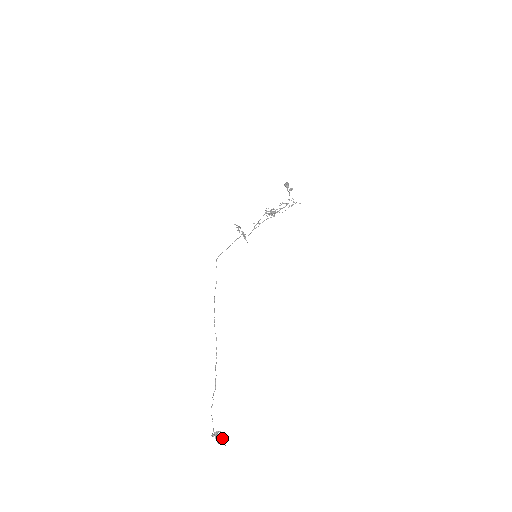
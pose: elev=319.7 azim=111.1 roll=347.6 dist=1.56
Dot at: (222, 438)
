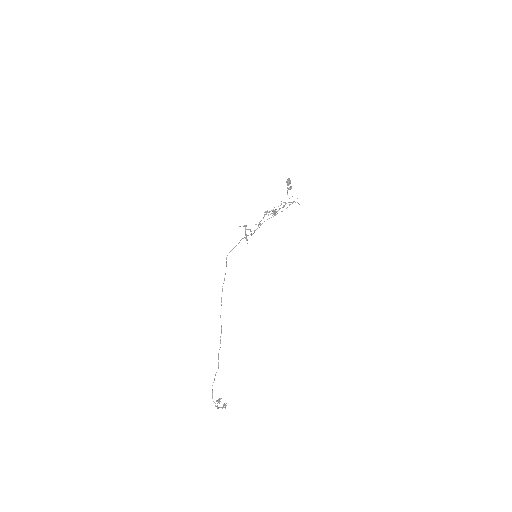
Dot at: (223, 404)
